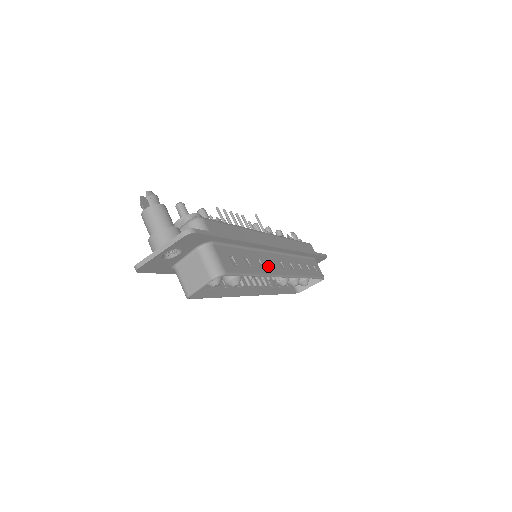
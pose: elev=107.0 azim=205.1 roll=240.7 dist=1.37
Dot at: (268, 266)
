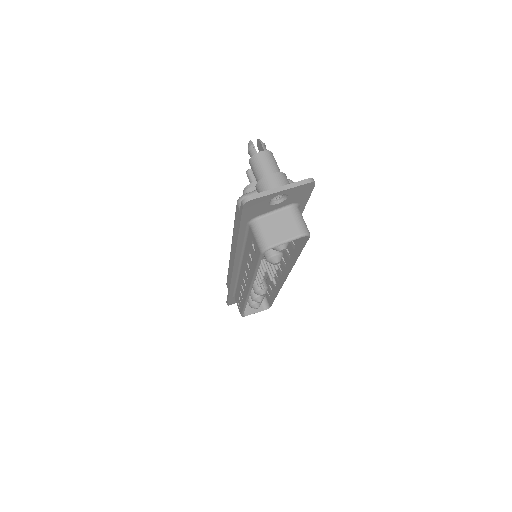
Dot at: occluded
